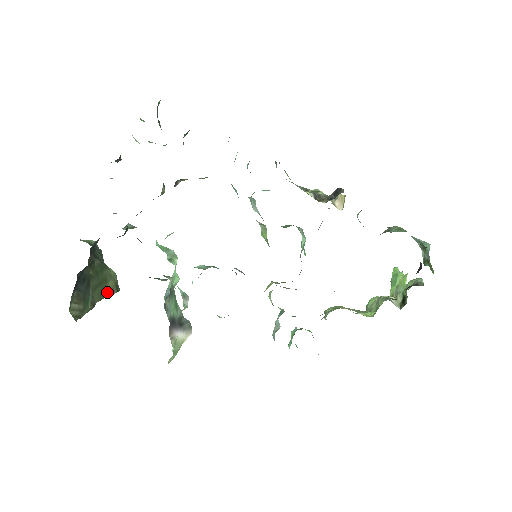
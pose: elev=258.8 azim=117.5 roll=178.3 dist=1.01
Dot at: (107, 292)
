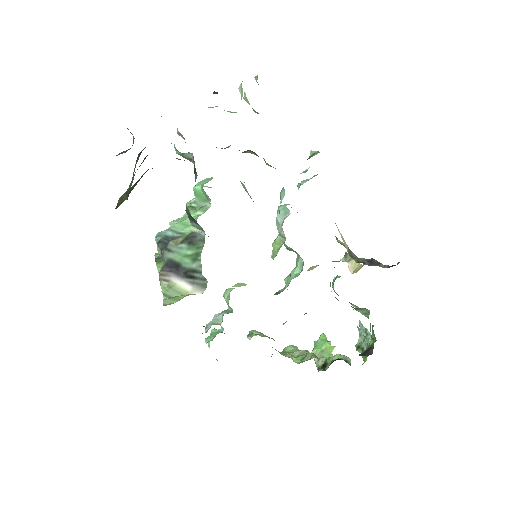
Dot at: occluded
